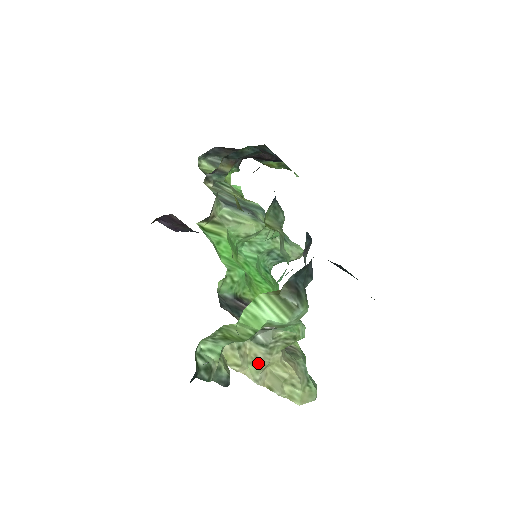
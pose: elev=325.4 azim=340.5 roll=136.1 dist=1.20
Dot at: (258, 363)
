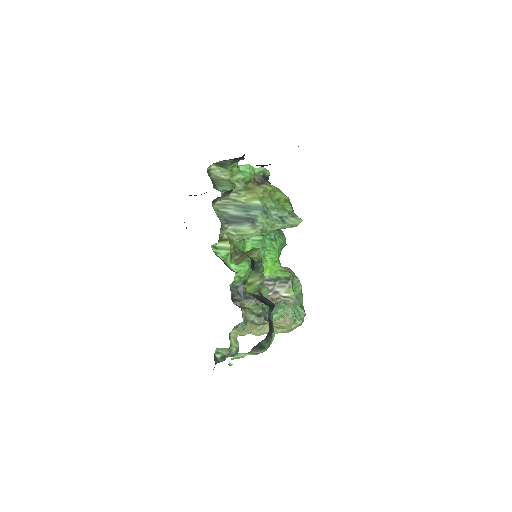
Dot at: (258, 327)
